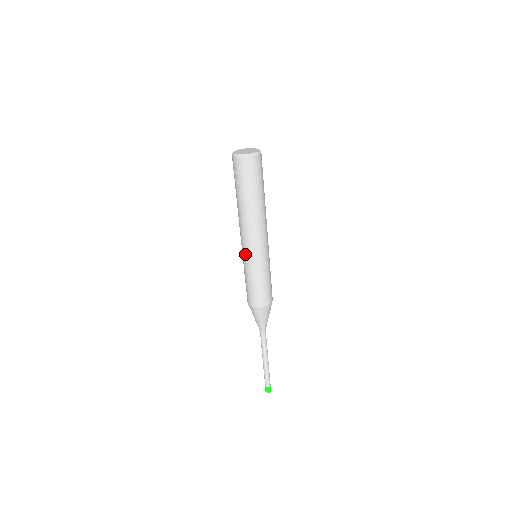
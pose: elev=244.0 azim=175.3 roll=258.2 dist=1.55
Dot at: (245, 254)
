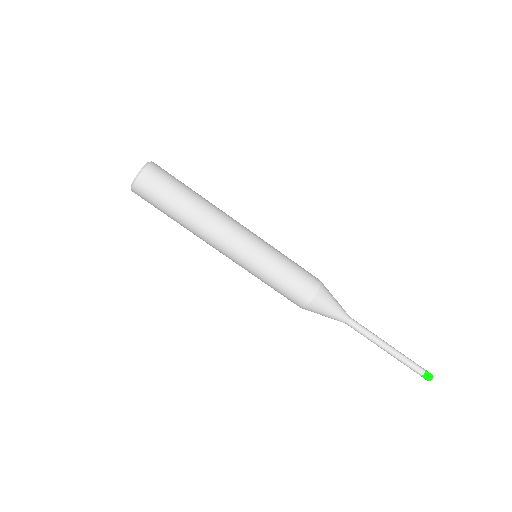
Dot at: (240, 264)
